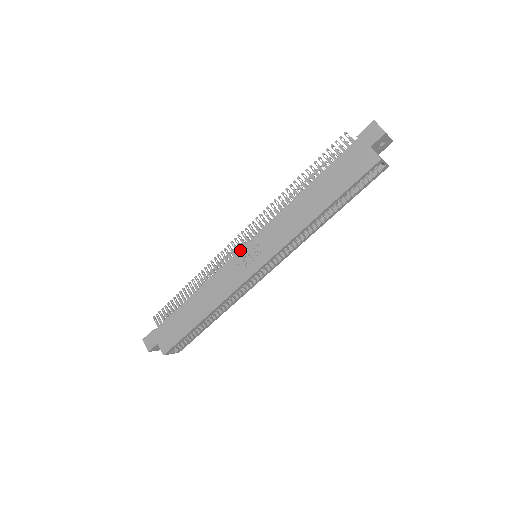
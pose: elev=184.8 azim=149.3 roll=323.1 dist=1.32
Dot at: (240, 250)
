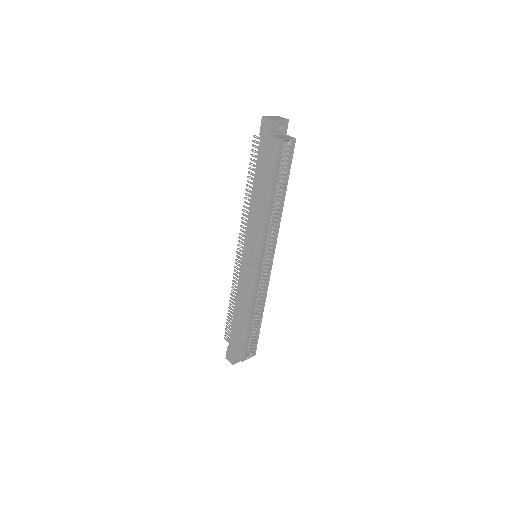
Dot at: (242, 258)
